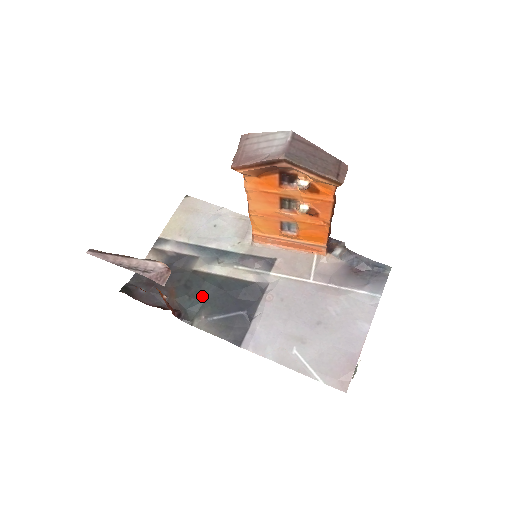
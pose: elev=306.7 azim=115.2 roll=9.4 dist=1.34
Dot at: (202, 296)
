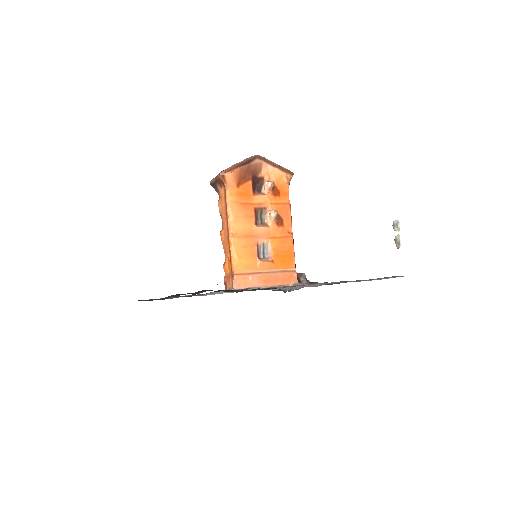
Dot at: occluded
